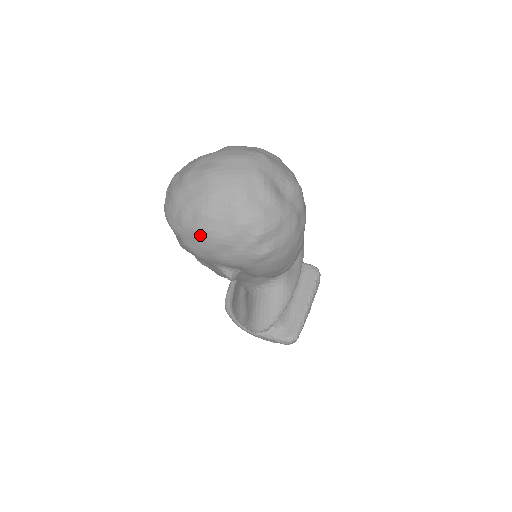
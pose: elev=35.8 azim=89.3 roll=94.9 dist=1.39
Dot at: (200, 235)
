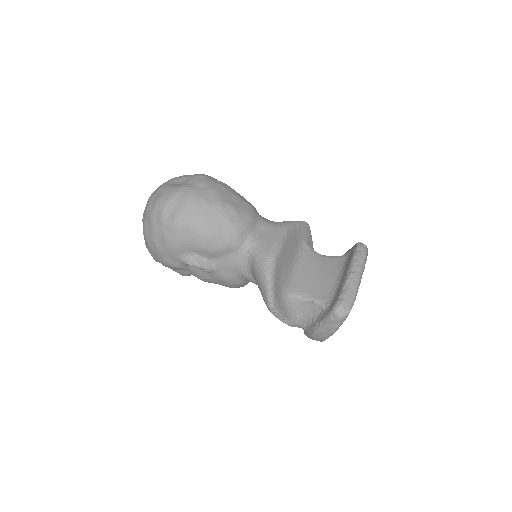
Dot at: (149, 245)
